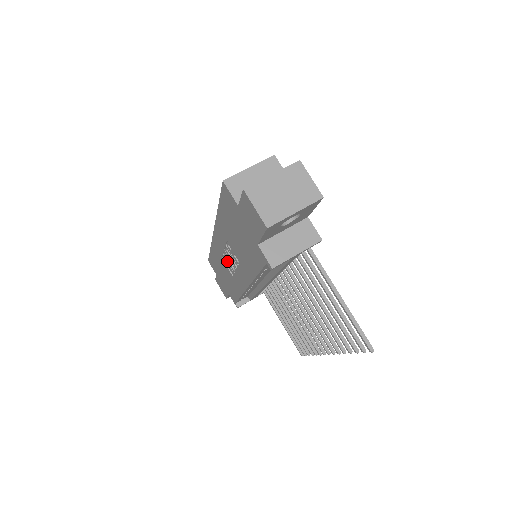
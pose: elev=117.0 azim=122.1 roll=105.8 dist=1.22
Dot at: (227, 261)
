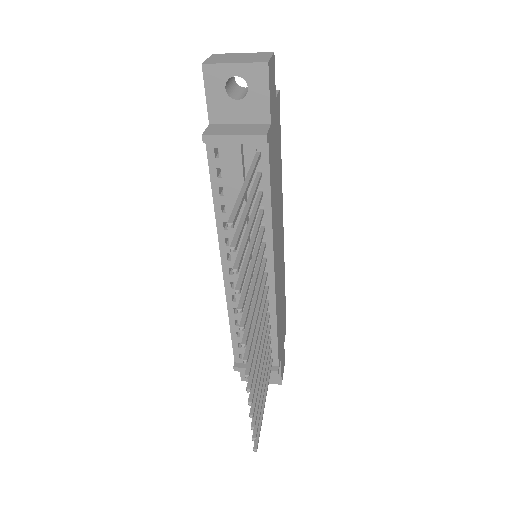
Dot at: occluded
